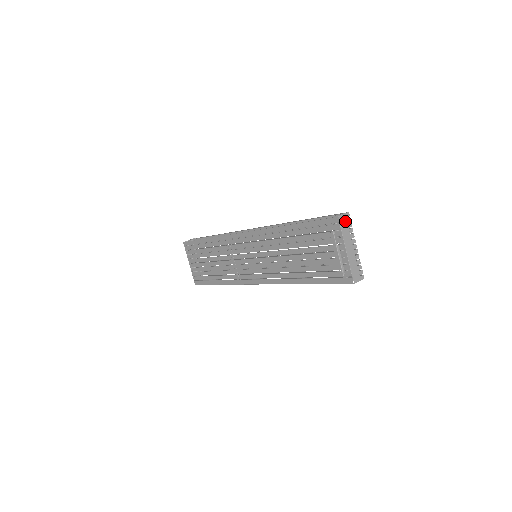
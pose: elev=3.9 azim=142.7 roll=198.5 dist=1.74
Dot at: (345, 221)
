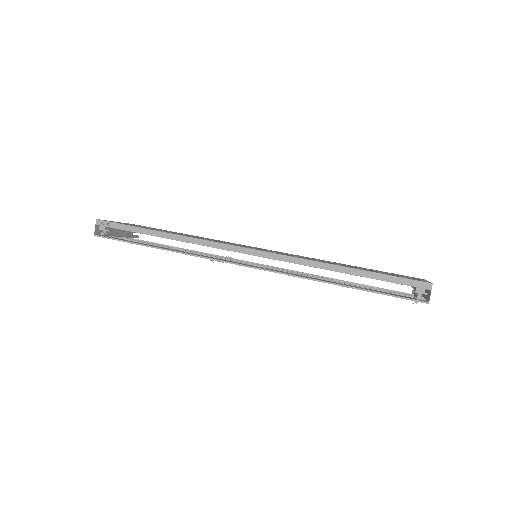
Dot at: (430, 293)
